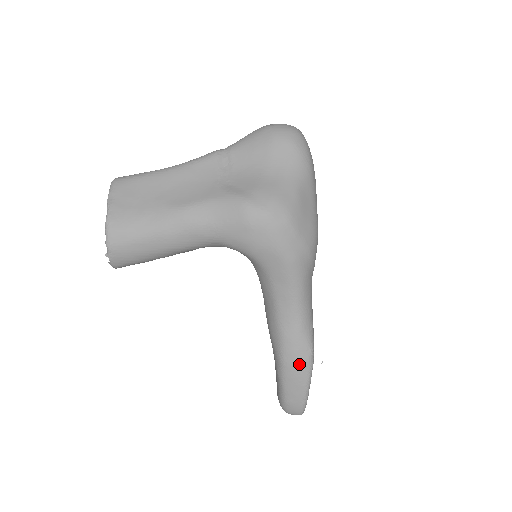
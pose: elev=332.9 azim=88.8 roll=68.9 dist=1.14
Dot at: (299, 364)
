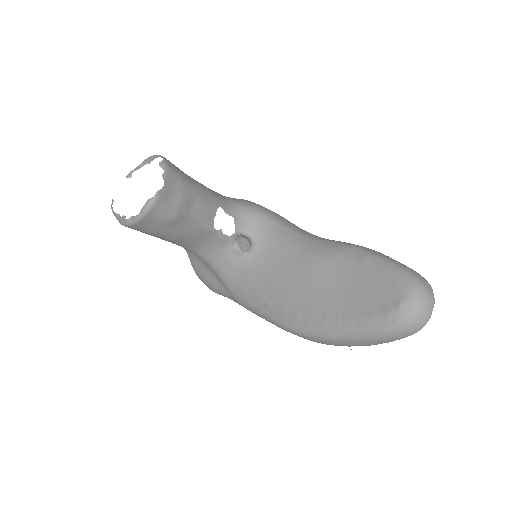
Dot at: occluded
